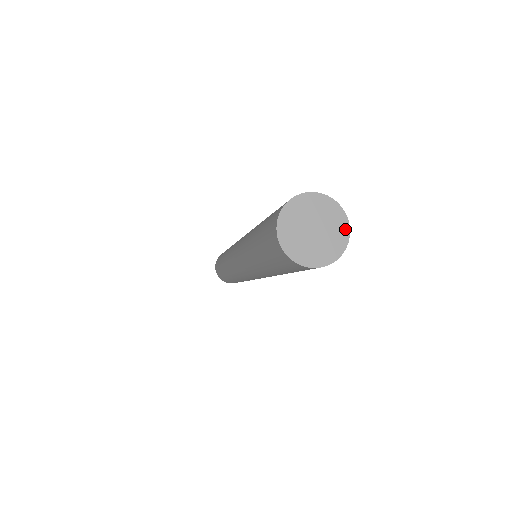
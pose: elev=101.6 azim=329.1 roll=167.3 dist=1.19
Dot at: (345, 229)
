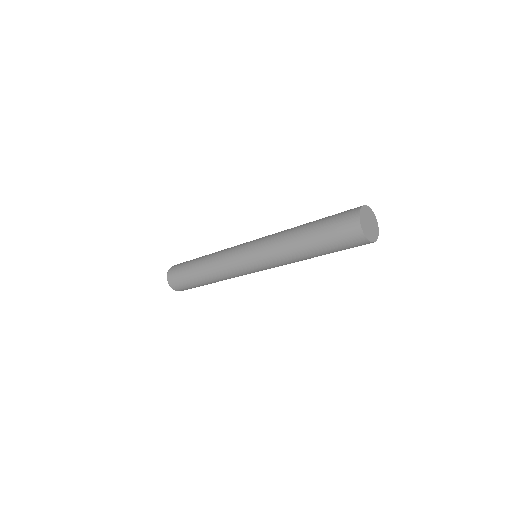
Dot at: (376, 222)
